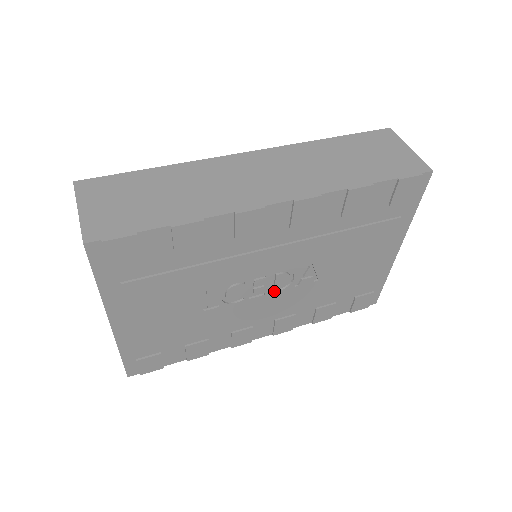
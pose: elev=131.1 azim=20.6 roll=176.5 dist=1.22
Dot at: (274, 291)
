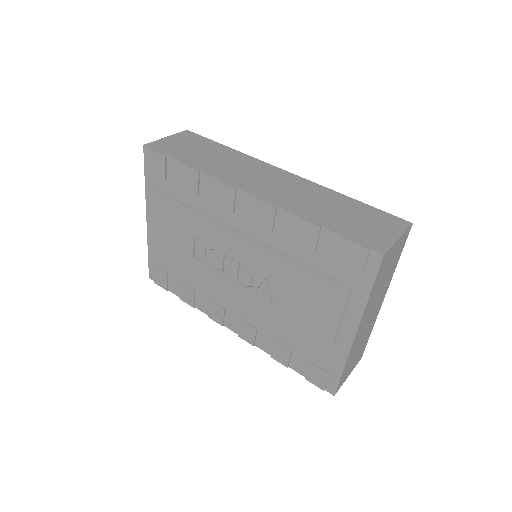
Dot at: (241, 283)
